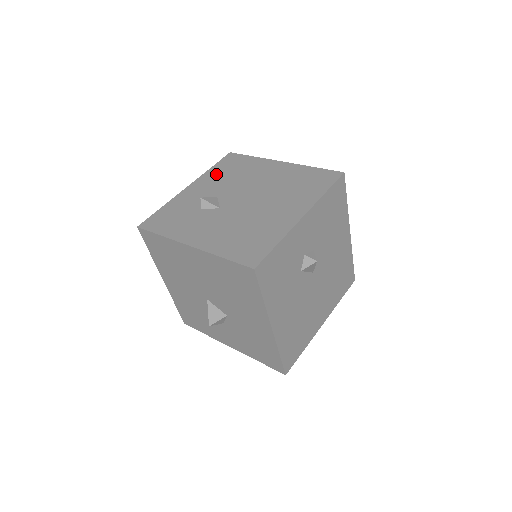
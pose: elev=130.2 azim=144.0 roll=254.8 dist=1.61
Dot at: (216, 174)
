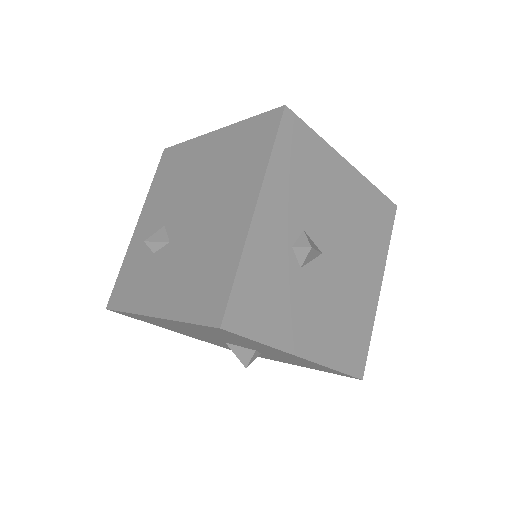
Dot at: (157, 191)
